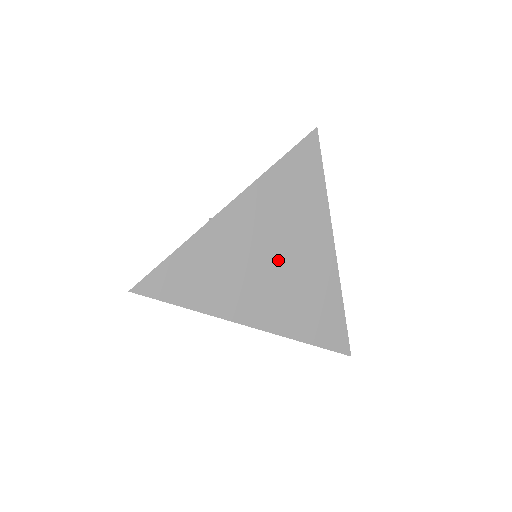
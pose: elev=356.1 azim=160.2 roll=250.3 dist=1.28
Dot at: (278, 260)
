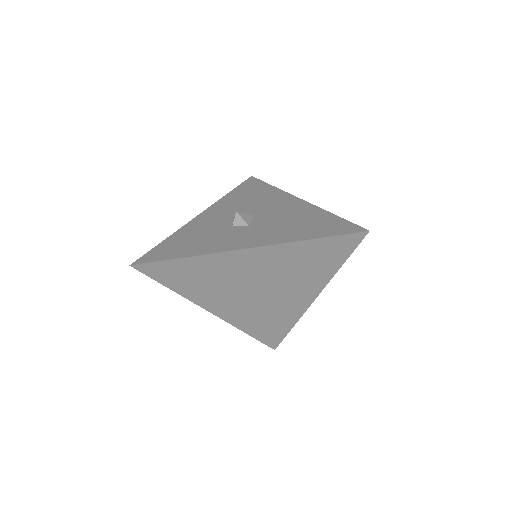
Dot at: (262, 291)
